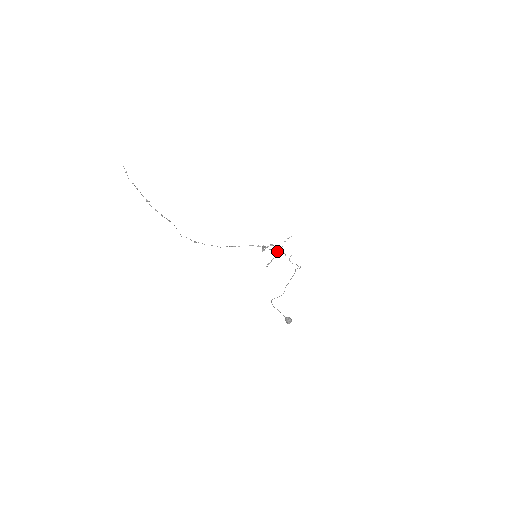
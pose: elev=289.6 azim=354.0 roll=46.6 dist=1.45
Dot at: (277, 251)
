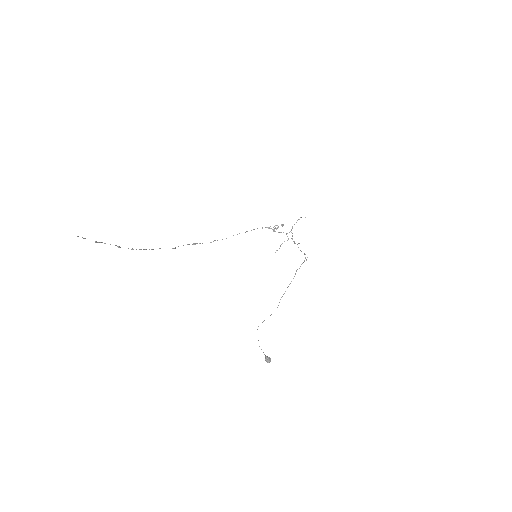
Dot at: occluded
